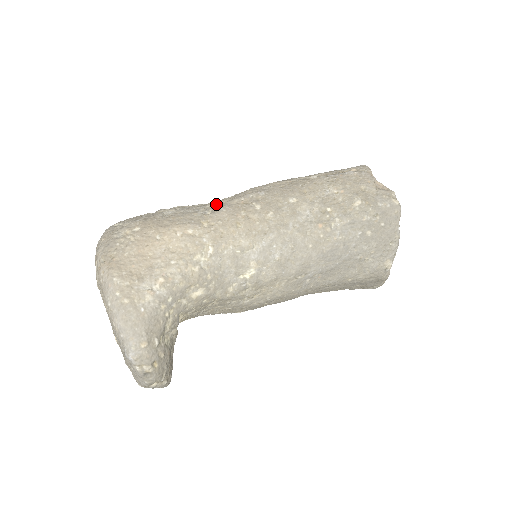
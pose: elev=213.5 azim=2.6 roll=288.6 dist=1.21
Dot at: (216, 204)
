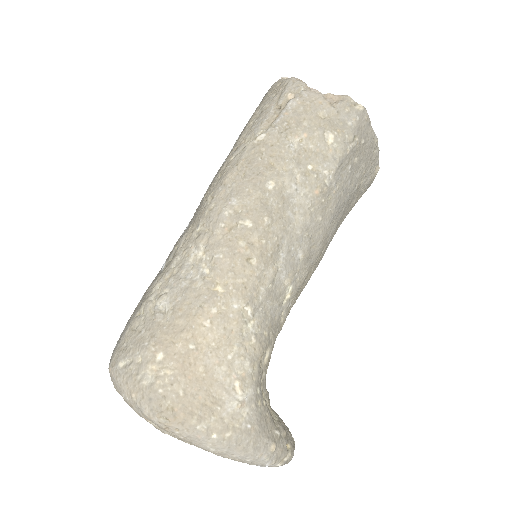
Dot at: (199, 252)
